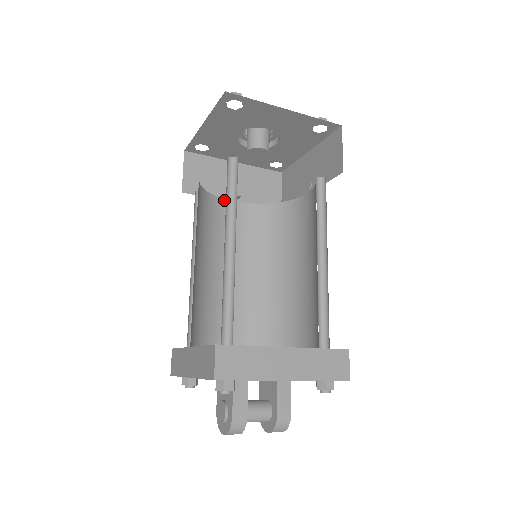
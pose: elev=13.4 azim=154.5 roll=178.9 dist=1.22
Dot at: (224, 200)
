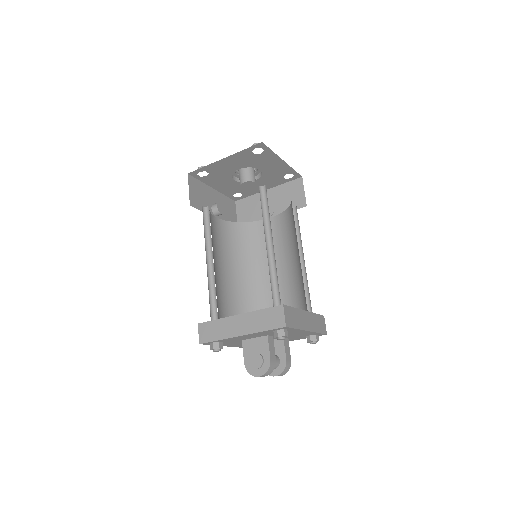
Dot at: (212, 215)
